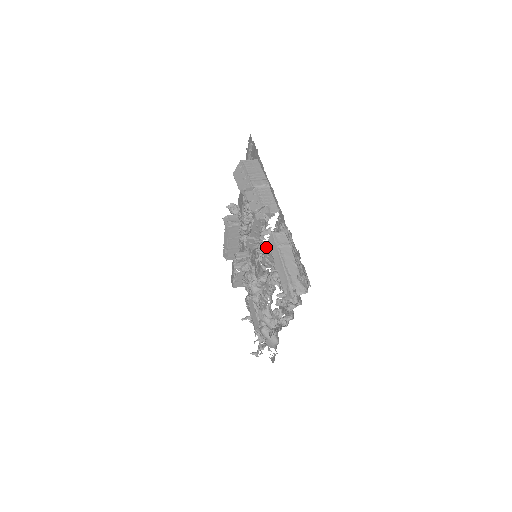
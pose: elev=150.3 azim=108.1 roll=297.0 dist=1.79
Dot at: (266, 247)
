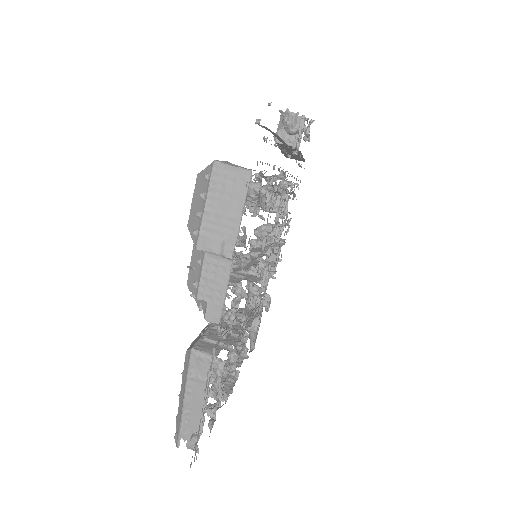
Dot at: occluded
